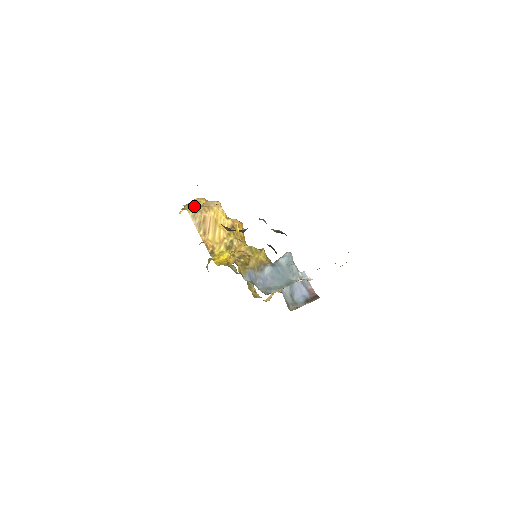
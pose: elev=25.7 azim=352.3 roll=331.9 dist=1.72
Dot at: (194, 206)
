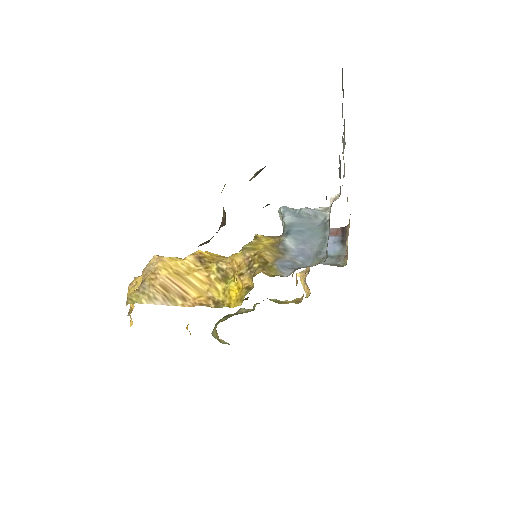
Dot at: (136, 291)
